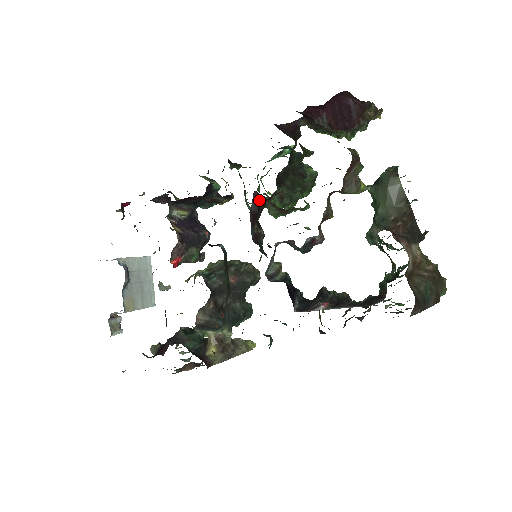
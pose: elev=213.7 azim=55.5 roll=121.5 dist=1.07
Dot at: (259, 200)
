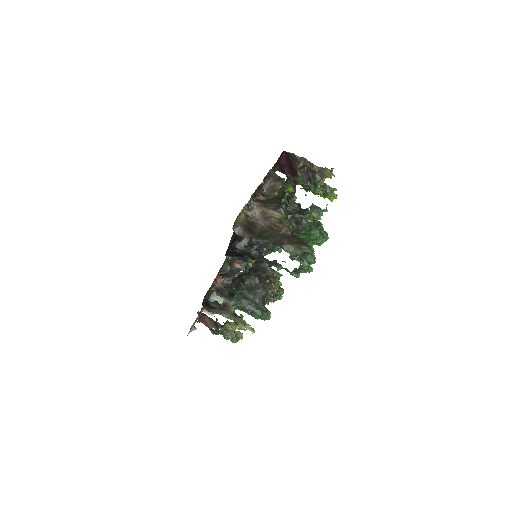
Dot at: occluded
